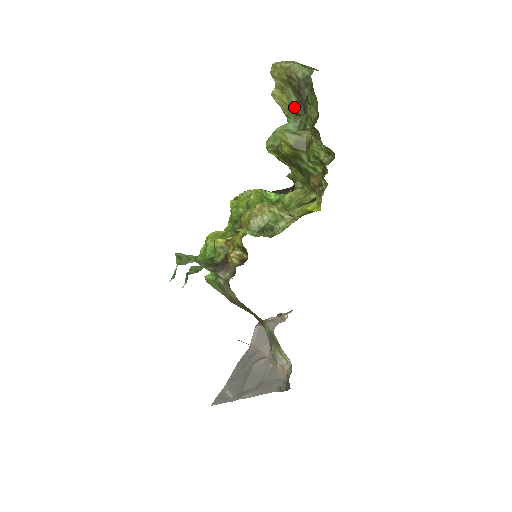
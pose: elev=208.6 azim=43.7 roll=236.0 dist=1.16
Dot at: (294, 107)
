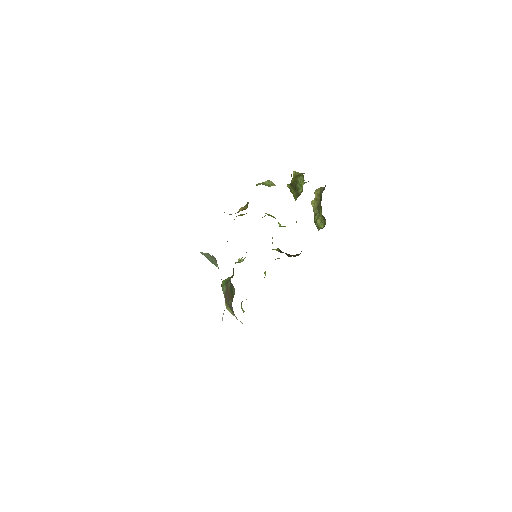
Dot at: (318, 205)
